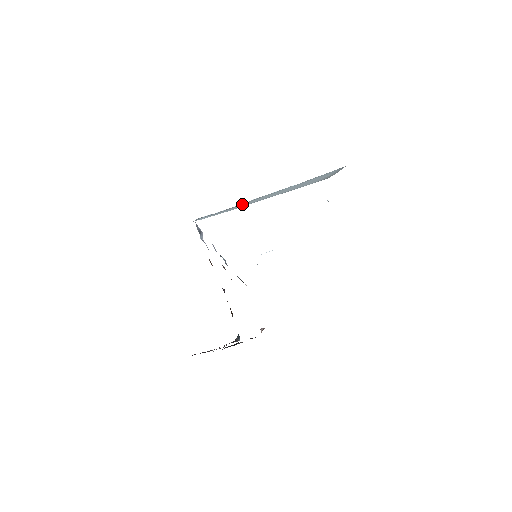
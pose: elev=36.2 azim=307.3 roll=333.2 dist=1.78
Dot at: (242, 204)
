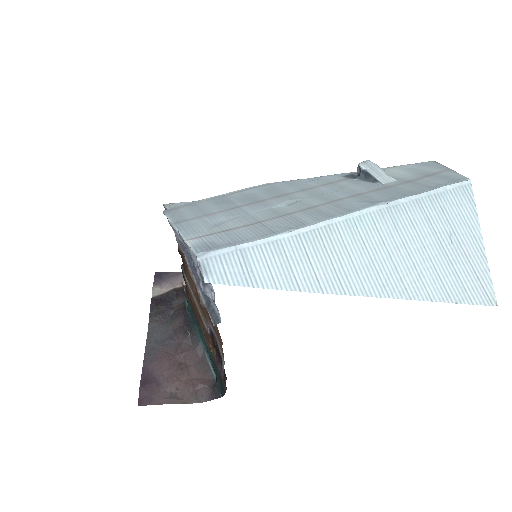
Dot at: (305, 245)
